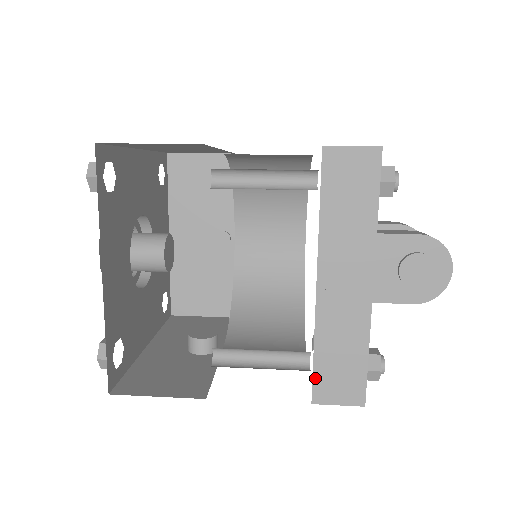
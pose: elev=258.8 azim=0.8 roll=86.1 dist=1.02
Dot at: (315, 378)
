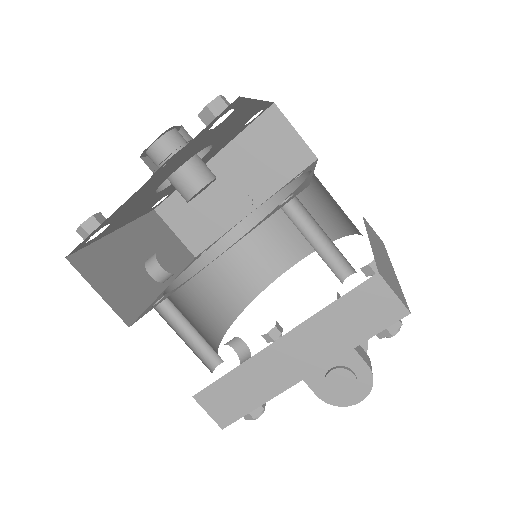
Dot at: (211, 386)
